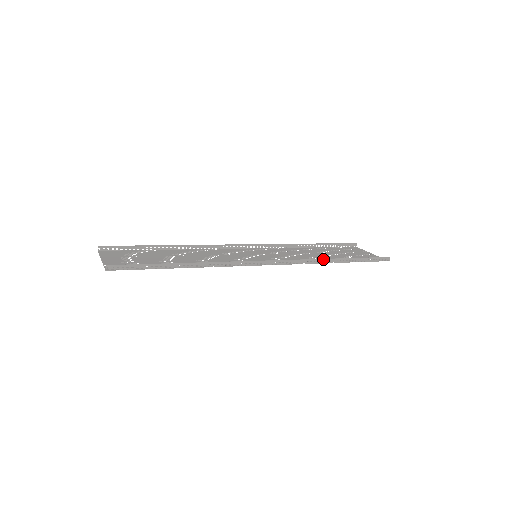
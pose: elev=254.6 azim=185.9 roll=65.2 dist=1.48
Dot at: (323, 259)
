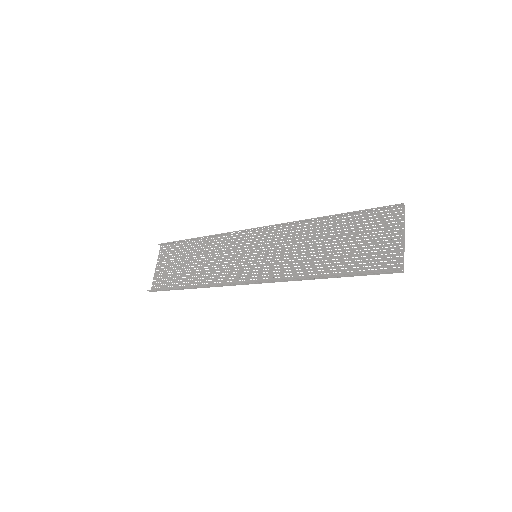
Dot at: (304, 278)
